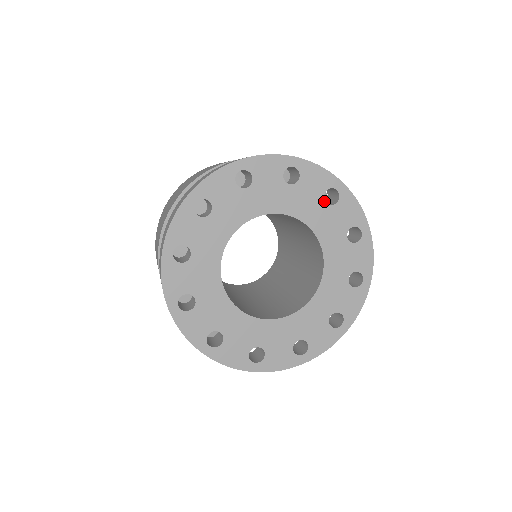
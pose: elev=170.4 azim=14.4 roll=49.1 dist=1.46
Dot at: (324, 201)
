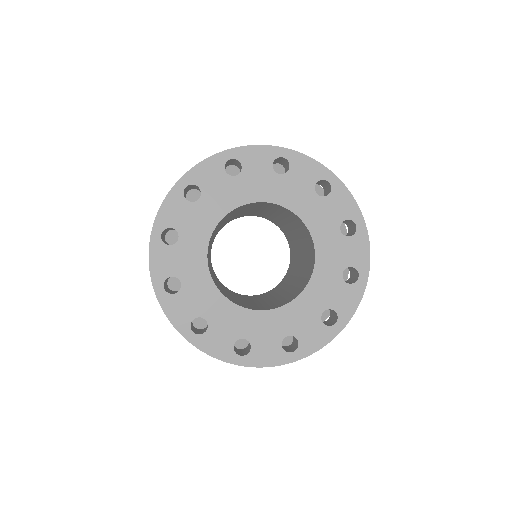
Dot at: (276, 173)
